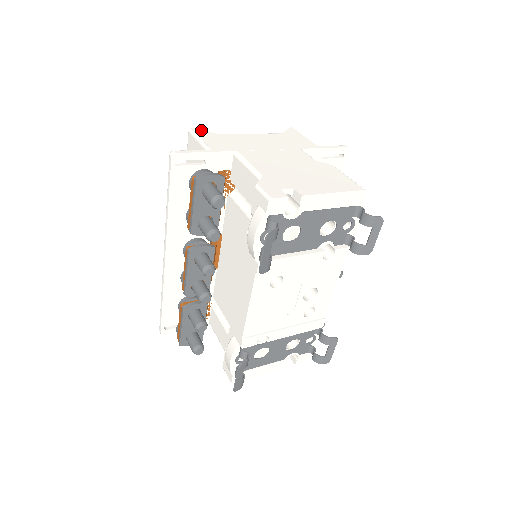
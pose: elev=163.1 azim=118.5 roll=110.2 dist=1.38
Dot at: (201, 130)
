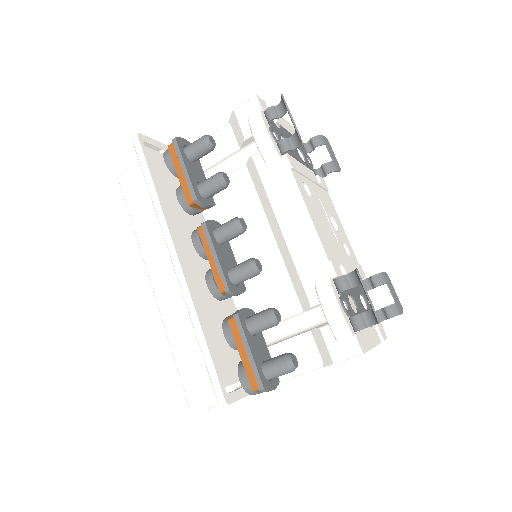
Dot at: occluded
